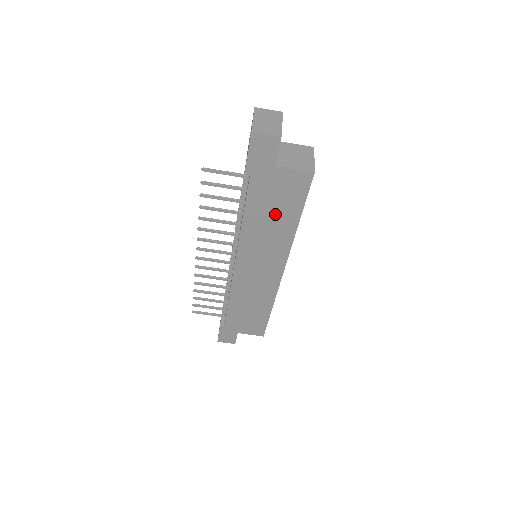
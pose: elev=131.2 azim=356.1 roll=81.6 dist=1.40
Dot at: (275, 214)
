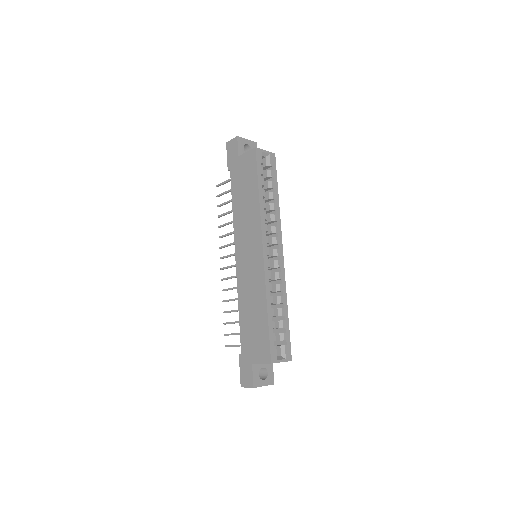
Dot at: (246, 193)
